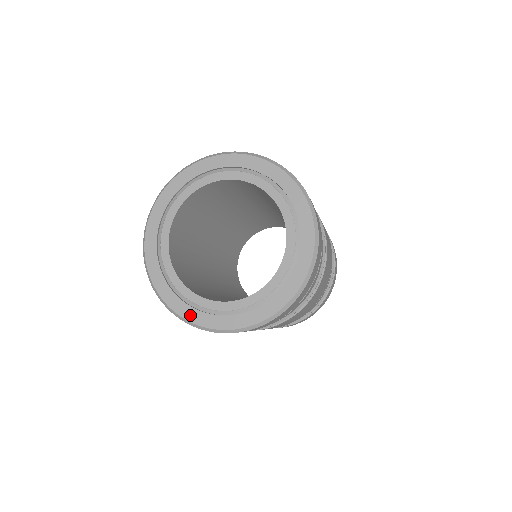
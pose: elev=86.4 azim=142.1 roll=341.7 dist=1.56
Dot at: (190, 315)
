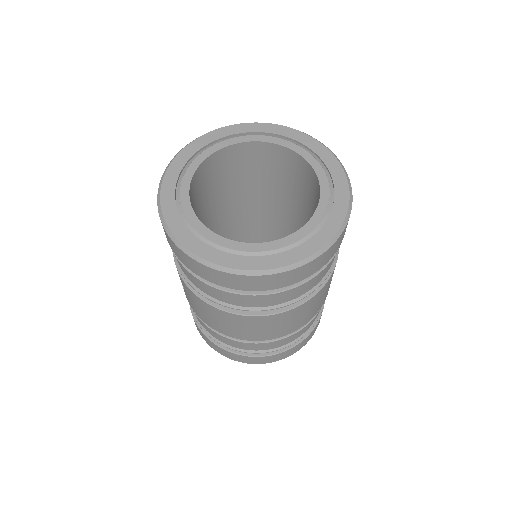
Dot at: (178, 230)
